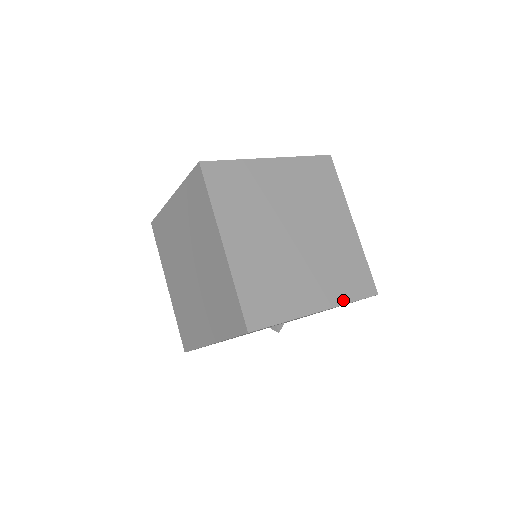
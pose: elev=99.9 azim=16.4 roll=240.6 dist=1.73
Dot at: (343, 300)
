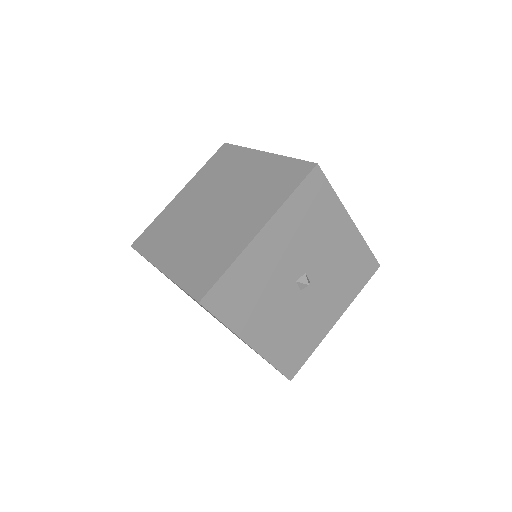
Dot at: occluded
